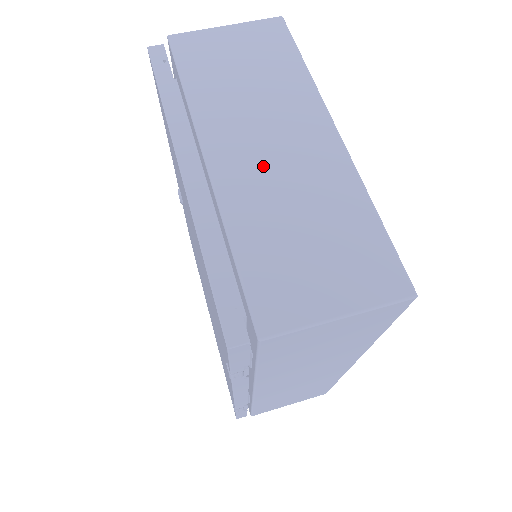
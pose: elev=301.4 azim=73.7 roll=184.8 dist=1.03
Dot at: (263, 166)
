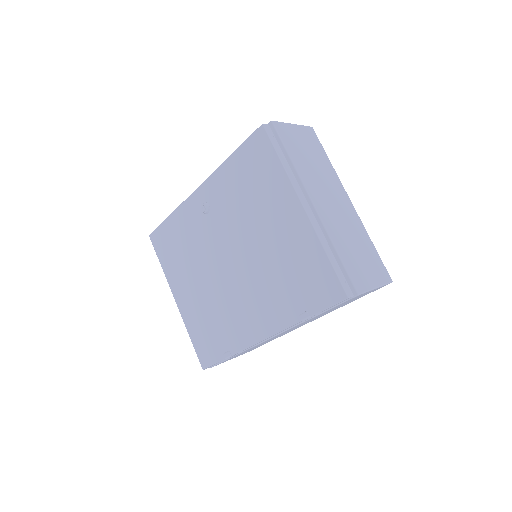
Dot at: (334, 212)
